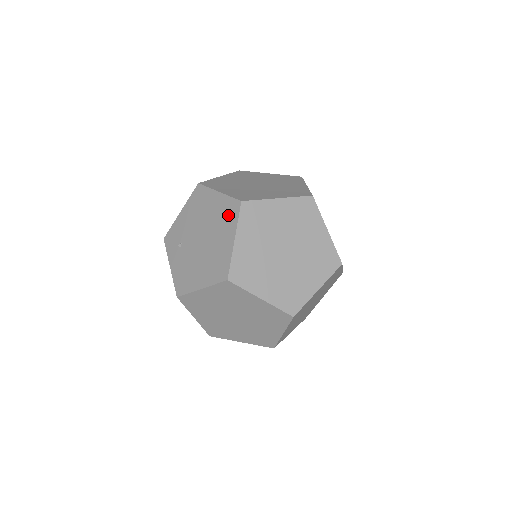
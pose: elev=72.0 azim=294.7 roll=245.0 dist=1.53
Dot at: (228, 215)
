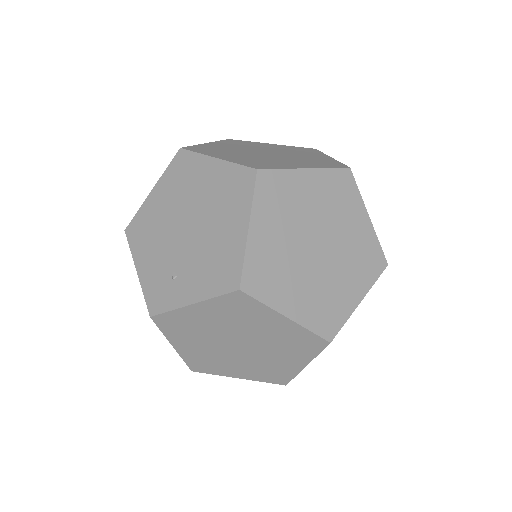
Dot at: (184, 171)
